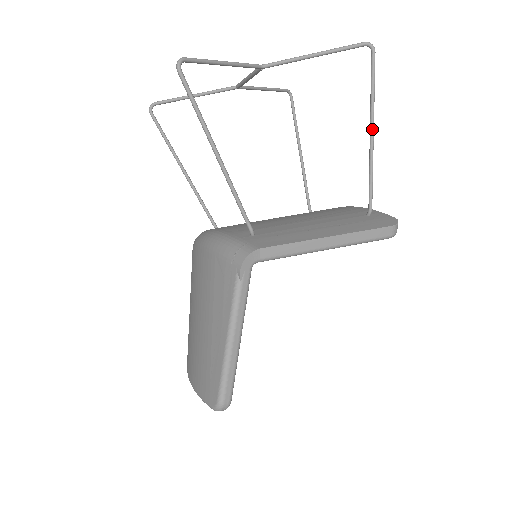
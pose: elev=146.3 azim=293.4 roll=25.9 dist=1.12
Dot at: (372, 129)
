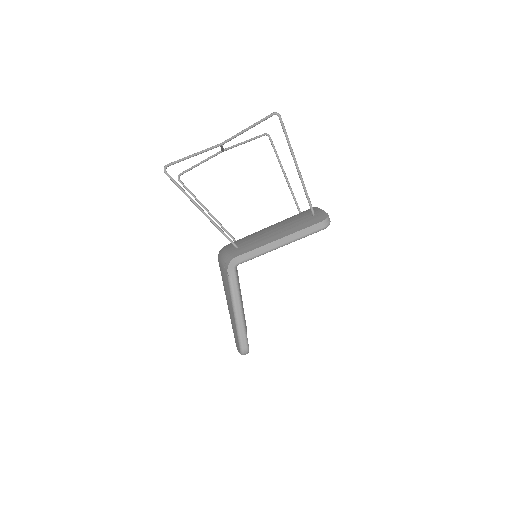
Dot at: (295, 163)
